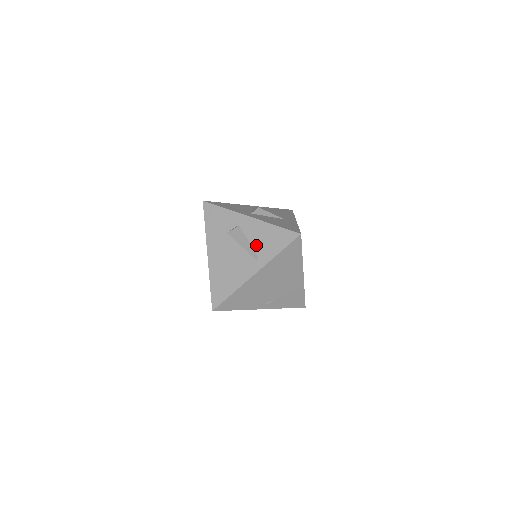
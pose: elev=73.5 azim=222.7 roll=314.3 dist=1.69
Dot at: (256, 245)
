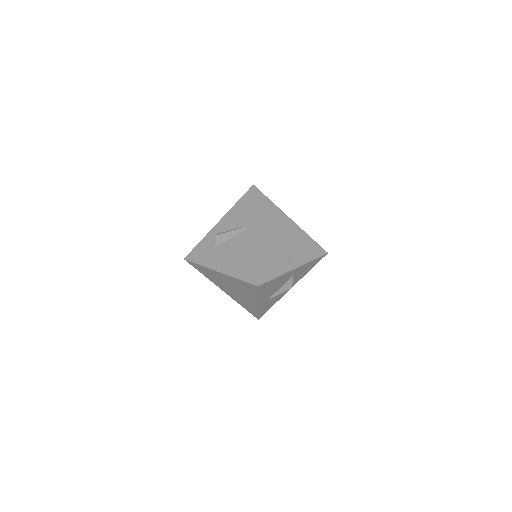
Dot at: (238, 224)
